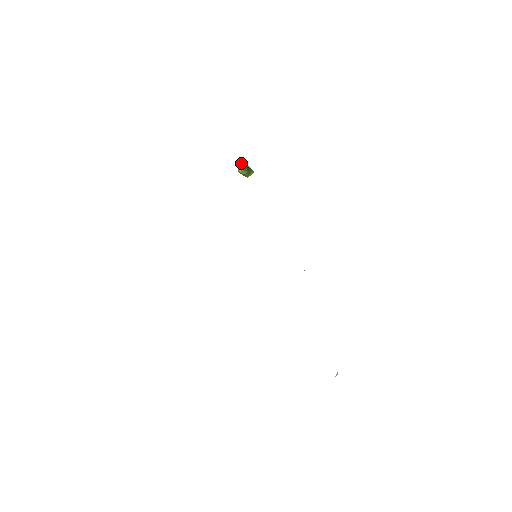
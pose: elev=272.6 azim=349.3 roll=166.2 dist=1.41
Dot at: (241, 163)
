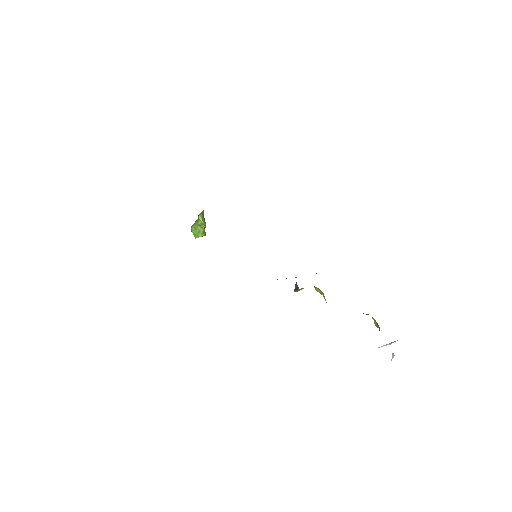
Dot at: (202, 213)
